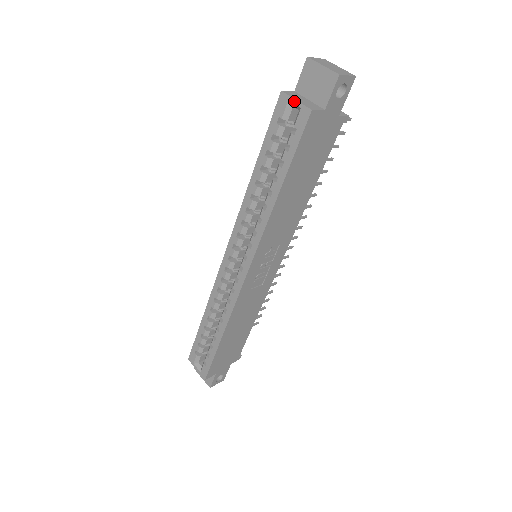
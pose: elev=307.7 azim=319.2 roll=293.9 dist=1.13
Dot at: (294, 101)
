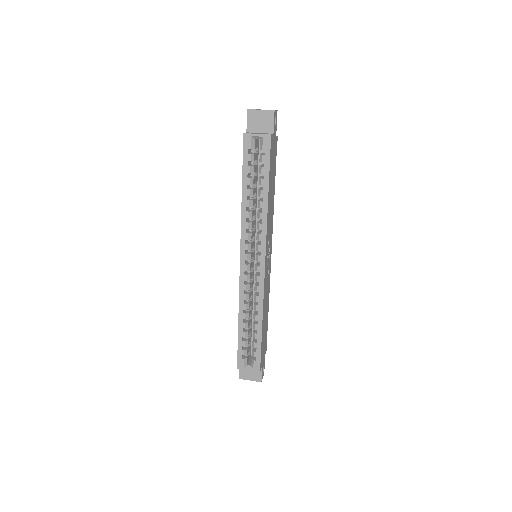
Dot at: (256, 135)
